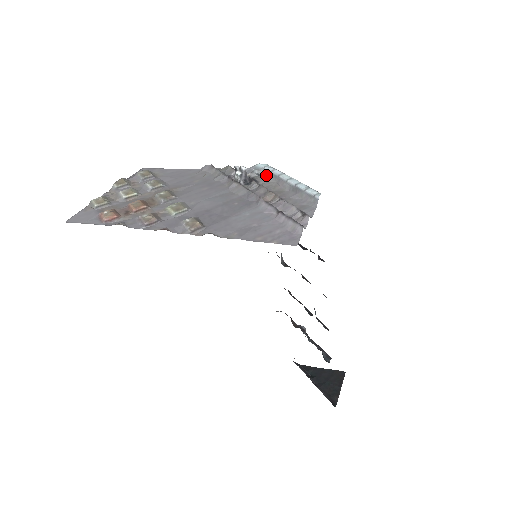
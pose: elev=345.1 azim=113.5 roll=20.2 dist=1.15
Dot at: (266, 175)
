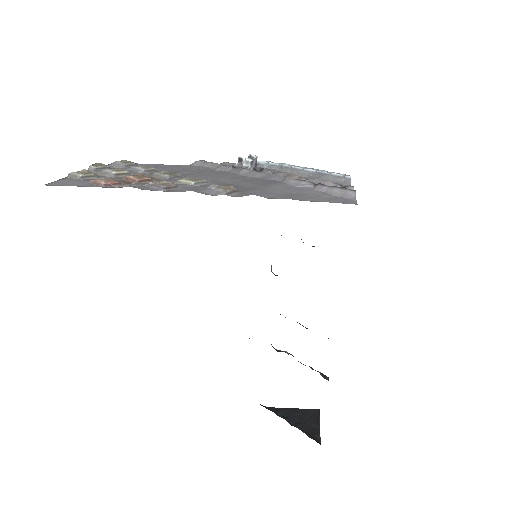
Dot at: (273, 168)
